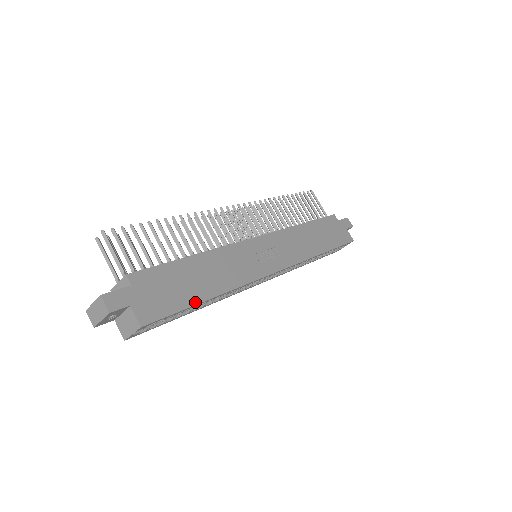
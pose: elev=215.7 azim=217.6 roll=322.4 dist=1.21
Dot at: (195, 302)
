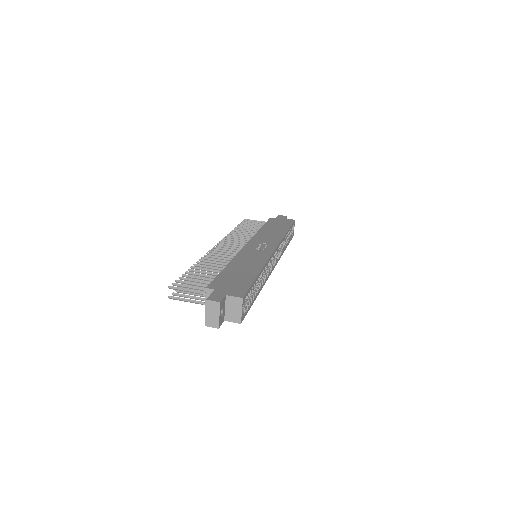
Dot at: (254, 278)
